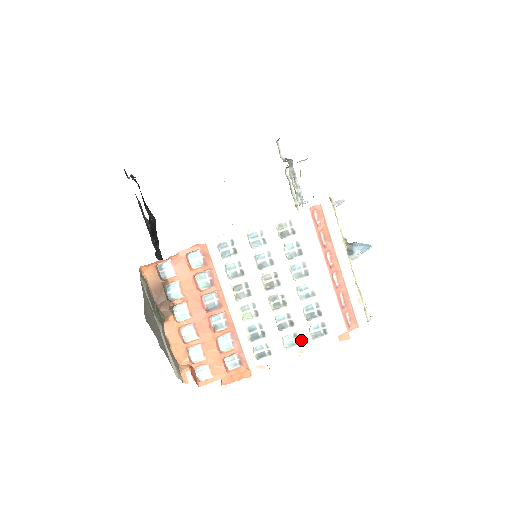
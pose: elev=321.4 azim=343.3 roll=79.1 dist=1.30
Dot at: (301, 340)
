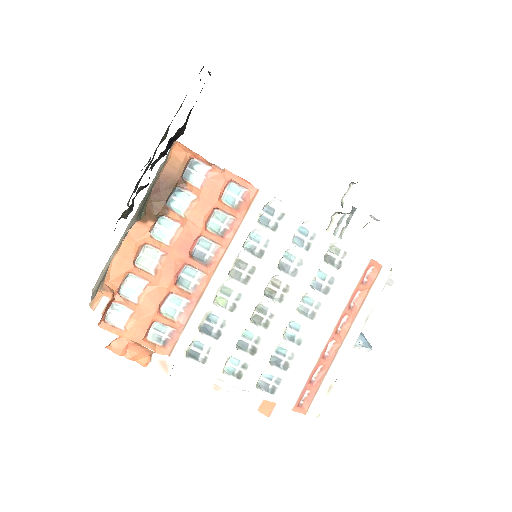
Dot at: (245, 376)
